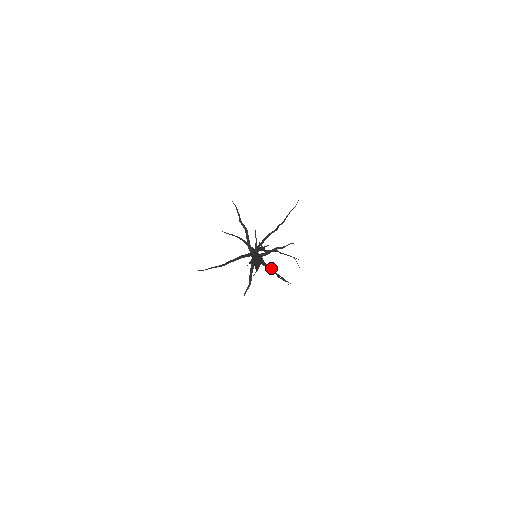
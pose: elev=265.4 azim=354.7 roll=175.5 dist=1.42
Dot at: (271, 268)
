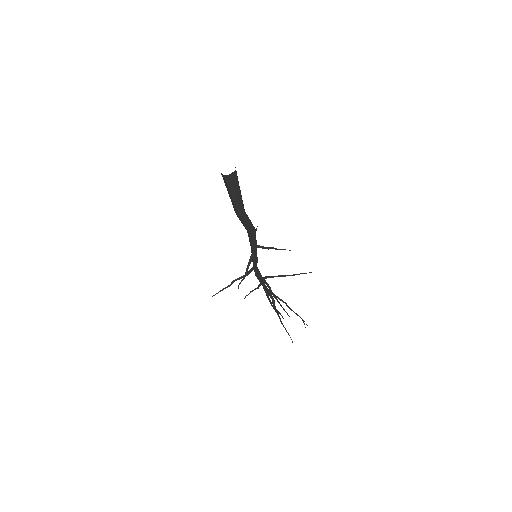
Dot at: (275, 309)
